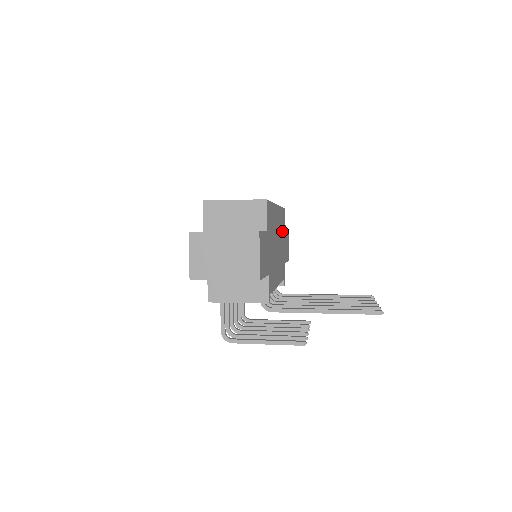
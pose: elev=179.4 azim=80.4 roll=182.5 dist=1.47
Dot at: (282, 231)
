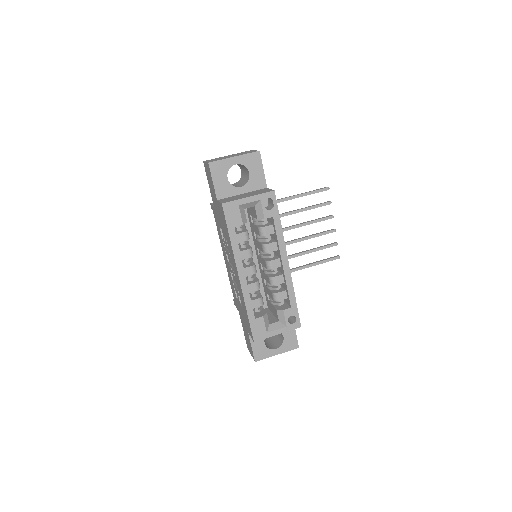
Dot at: occluded
